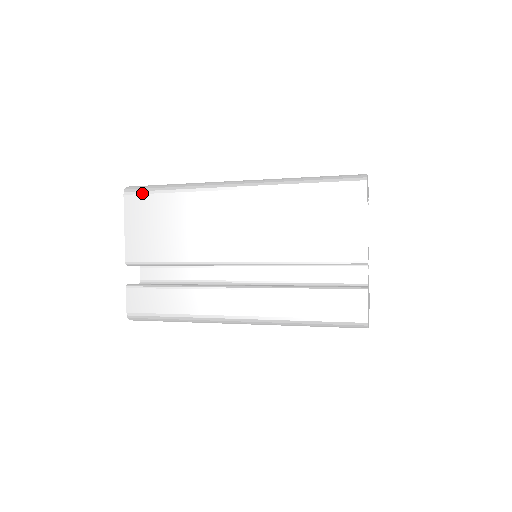
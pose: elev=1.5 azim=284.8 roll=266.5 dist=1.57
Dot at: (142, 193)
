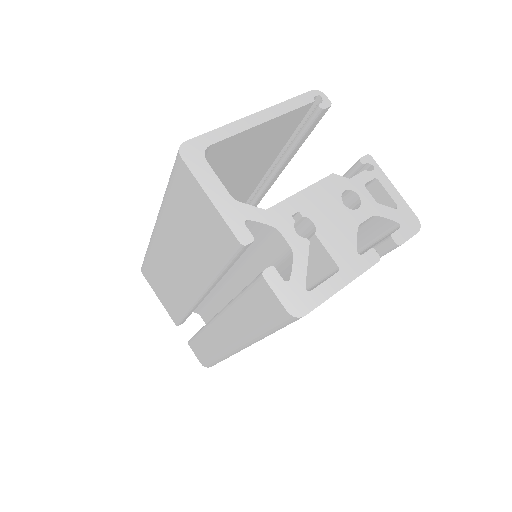
Dot at: (144, 267)
